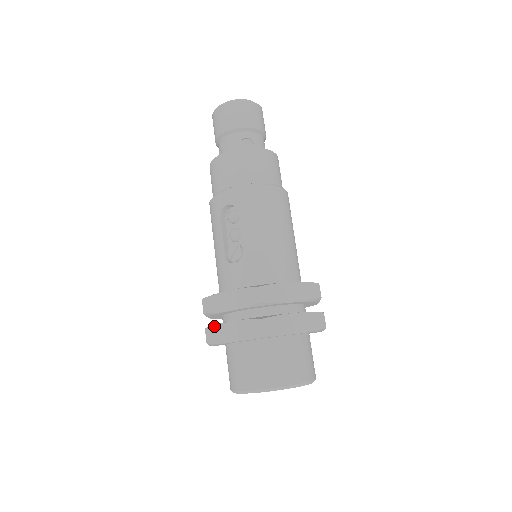
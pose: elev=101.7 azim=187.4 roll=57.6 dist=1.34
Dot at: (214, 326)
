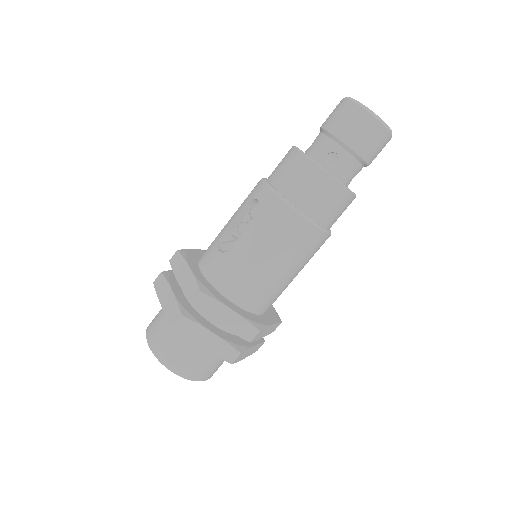
Dot at: (165, 278)
